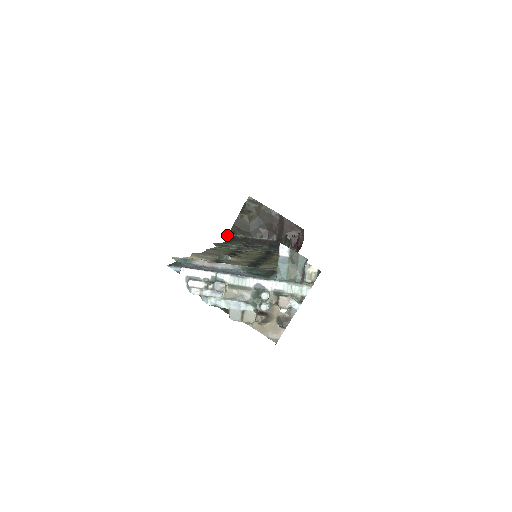
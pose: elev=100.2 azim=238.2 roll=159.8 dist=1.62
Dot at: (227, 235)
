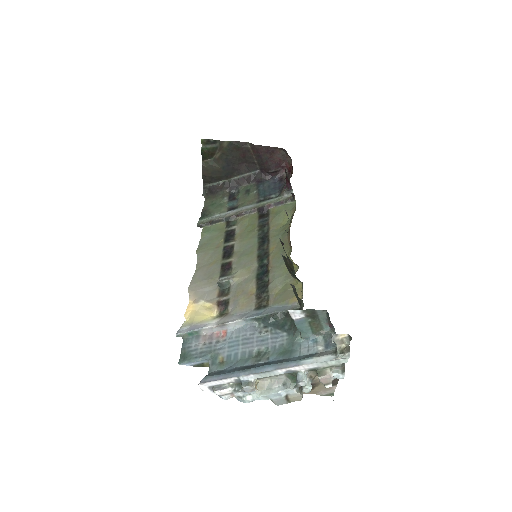
Dot at: occluded
